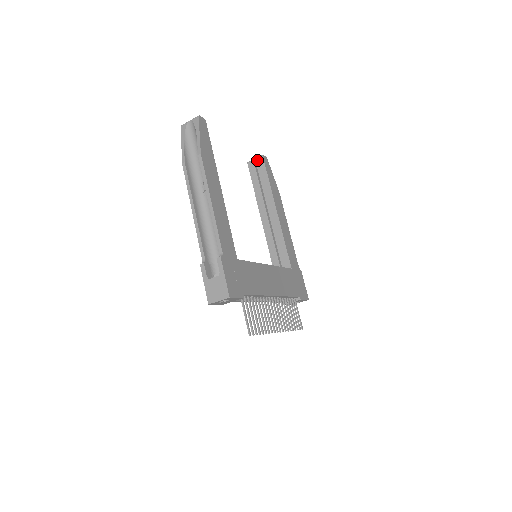
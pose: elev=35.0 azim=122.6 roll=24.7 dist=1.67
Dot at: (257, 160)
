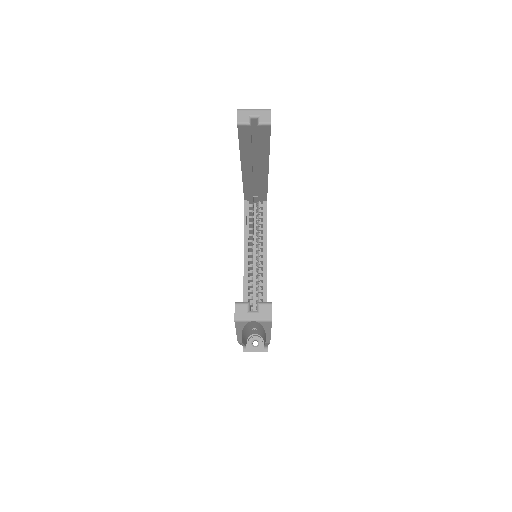
Dot at: (258, 128)
